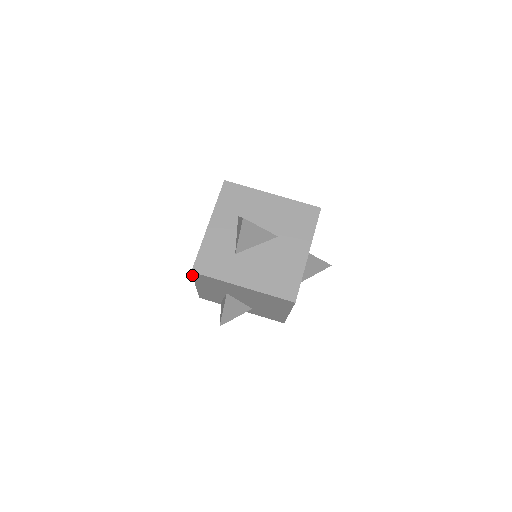
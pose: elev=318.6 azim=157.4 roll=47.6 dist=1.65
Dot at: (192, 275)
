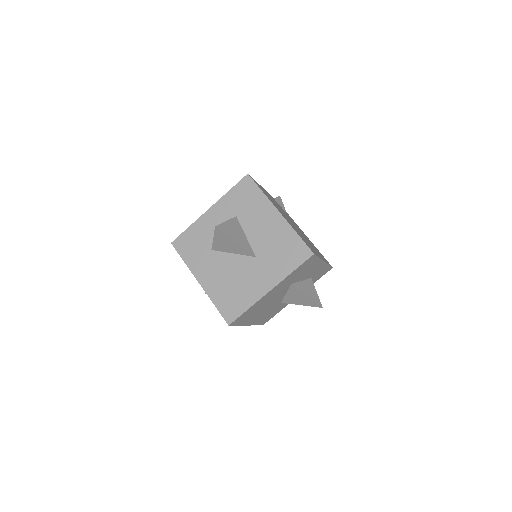
Dot at: occluded
